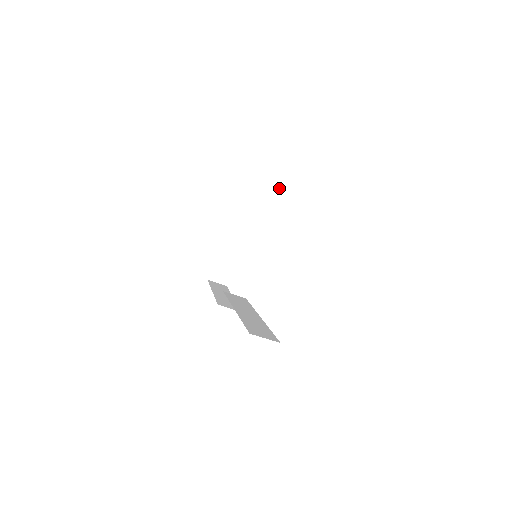
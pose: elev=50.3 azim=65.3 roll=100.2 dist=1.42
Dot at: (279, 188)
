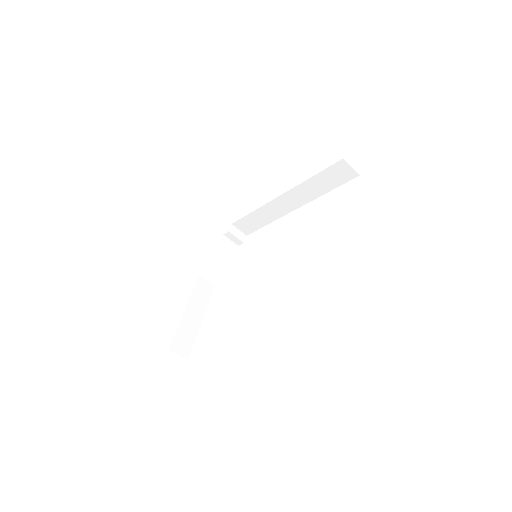
Dot at: (235, 250)
